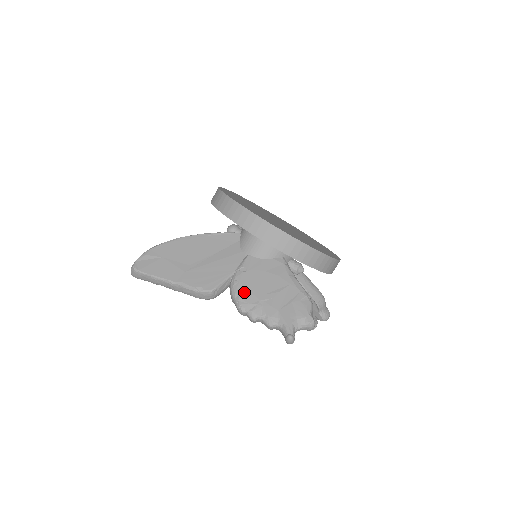
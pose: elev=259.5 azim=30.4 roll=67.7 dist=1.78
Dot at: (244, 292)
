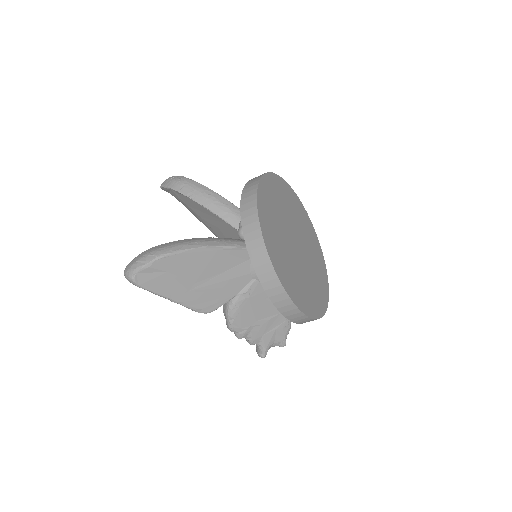
Dot at: (240, 318)
